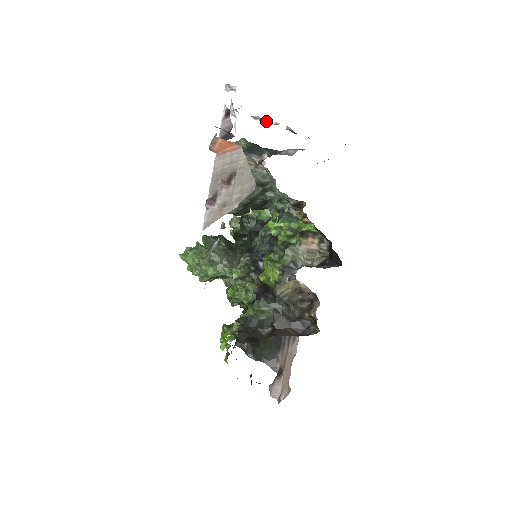
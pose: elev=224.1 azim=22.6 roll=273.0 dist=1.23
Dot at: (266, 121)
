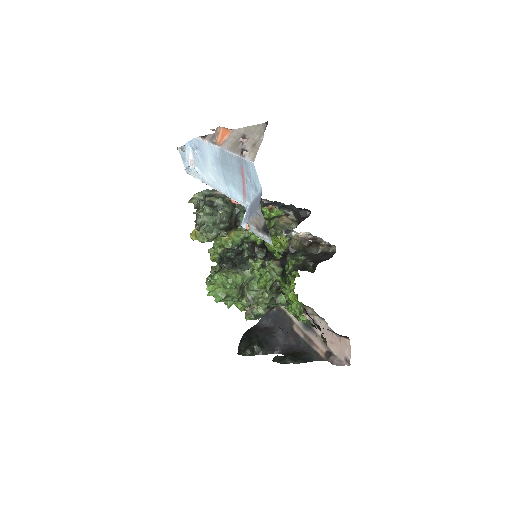
Dot at: occluded
